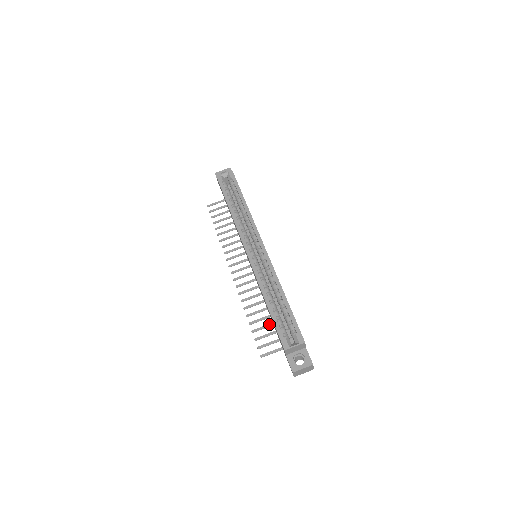
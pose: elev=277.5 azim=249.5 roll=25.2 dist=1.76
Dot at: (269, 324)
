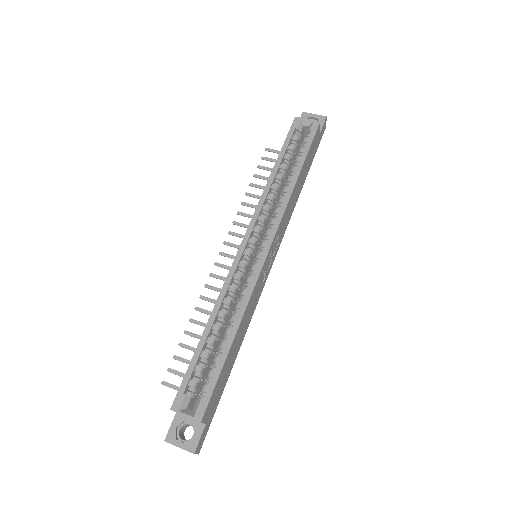
Dot at: occluded
